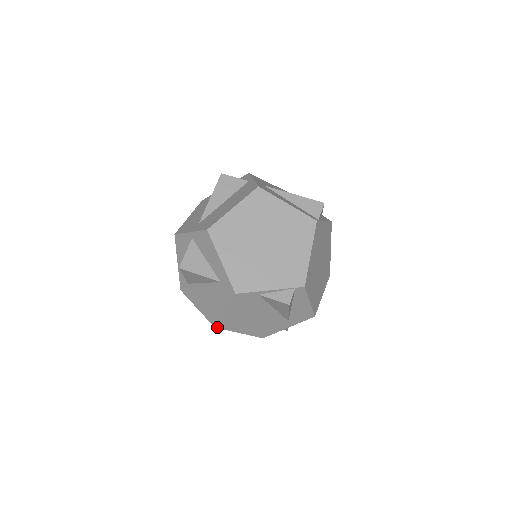
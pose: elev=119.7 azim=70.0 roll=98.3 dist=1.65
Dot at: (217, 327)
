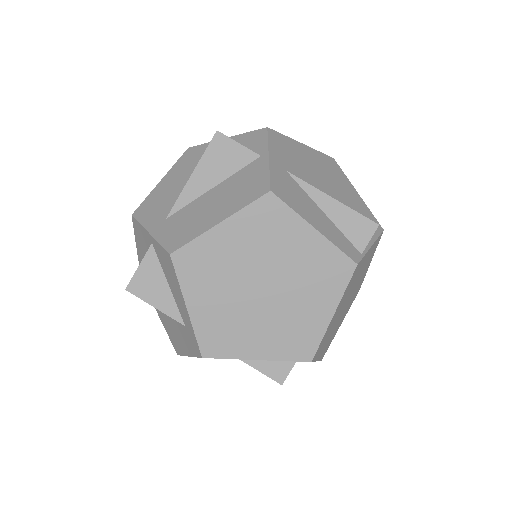
Dot at: occluded
